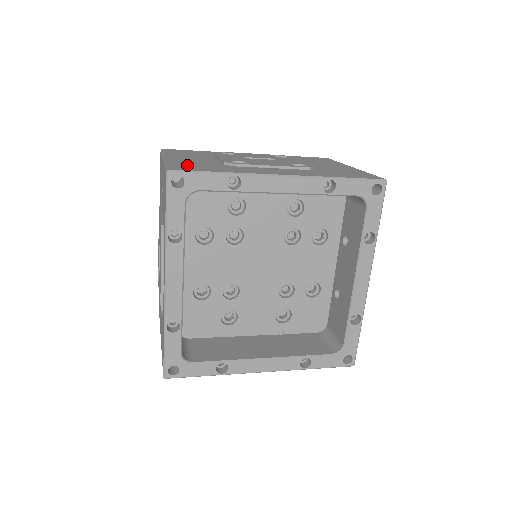
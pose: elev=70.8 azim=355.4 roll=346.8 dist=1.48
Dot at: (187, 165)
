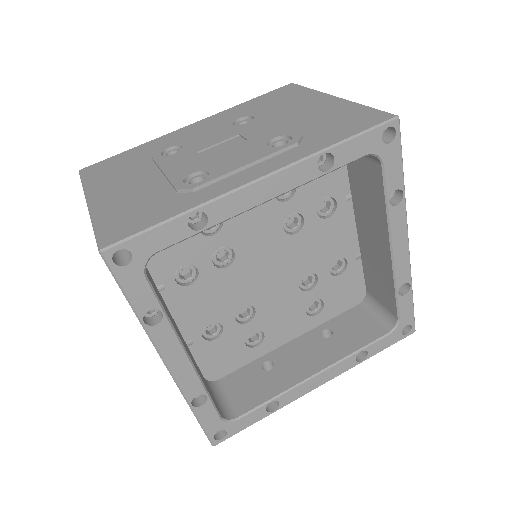
Dot at: occluded
